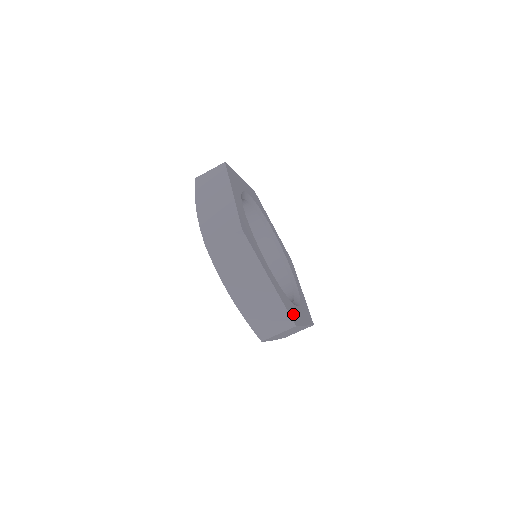
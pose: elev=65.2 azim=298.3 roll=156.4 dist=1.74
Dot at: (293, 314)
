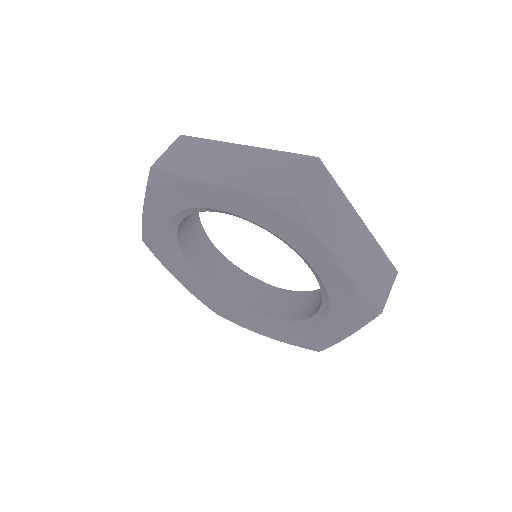
Dot at: occluded
